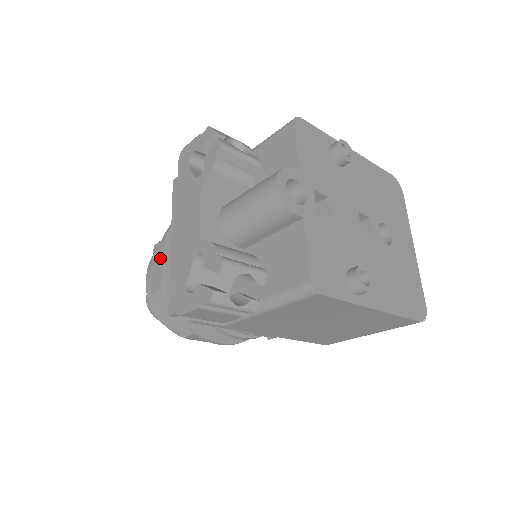
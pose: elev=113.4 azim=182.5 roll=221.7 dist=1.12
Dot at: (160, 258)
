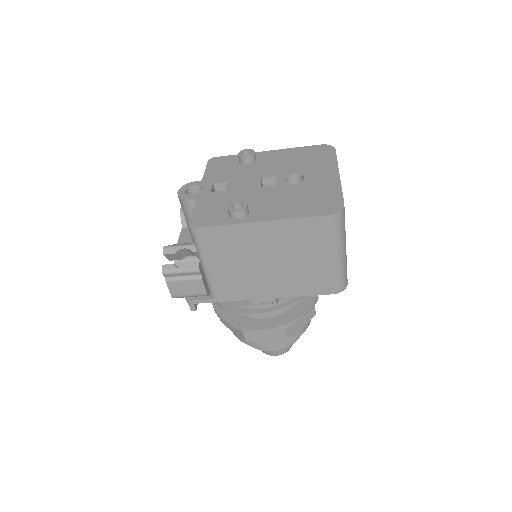
Dot at: occluded
